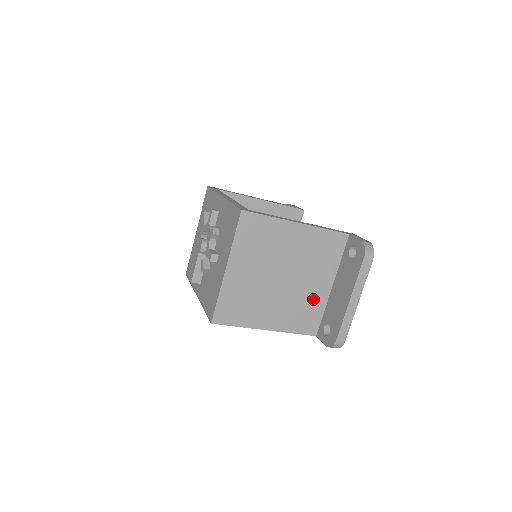
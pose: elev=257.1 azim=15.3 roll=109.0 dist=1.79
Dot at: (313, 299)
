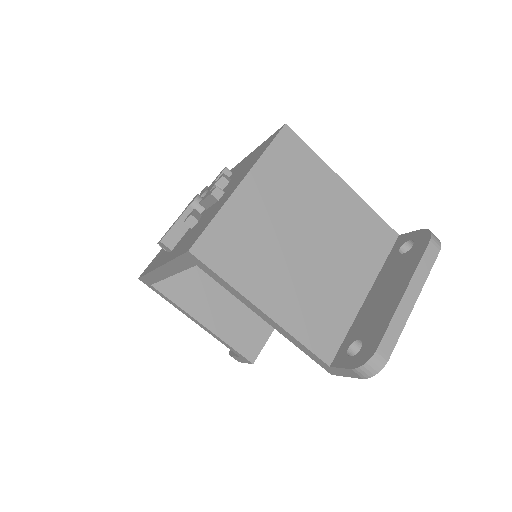
Dot at: (339, 300)
